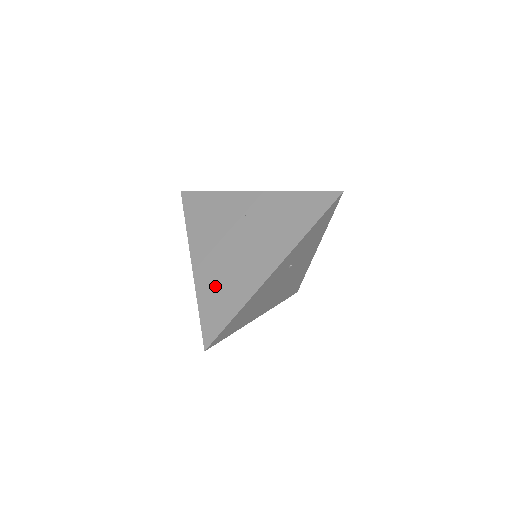
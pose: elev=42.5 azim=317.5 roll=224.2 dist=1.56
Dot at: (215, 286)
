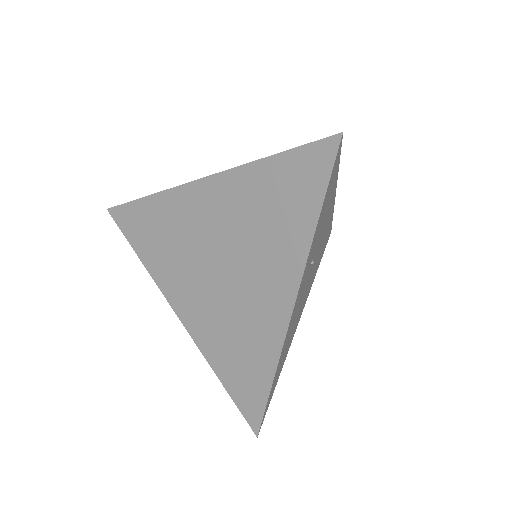
Dot at: (224, 344)
